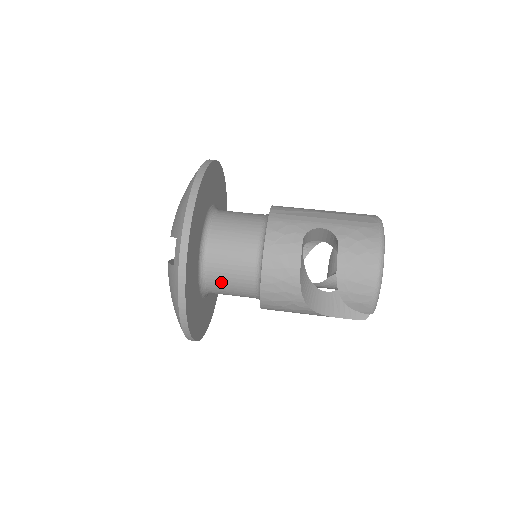
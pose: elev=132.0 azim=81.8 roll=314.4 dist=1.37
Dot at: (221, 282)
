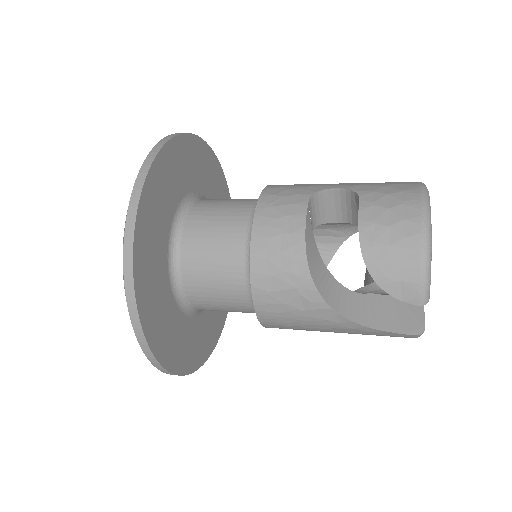
Dot at: (200, 273)
